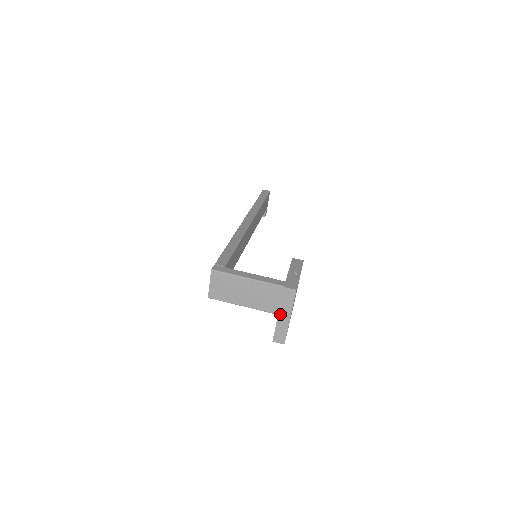
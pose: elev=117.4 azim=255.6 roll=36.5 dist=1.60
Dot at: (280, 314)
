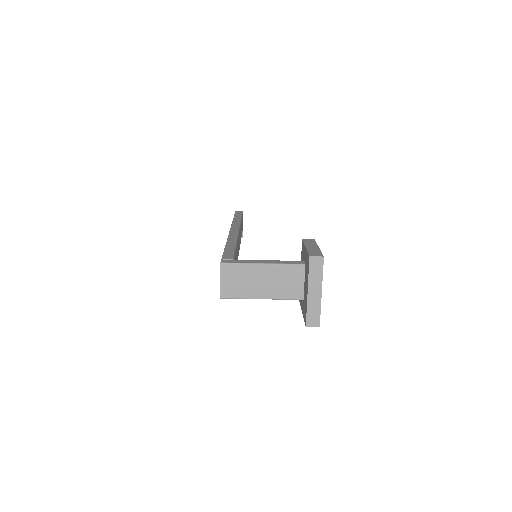
Dot at: (310, 290)
